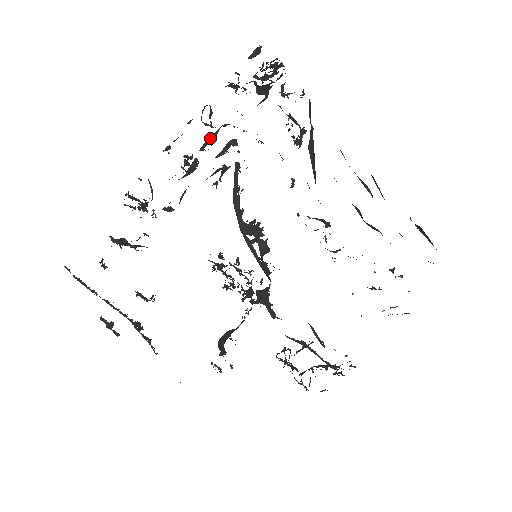
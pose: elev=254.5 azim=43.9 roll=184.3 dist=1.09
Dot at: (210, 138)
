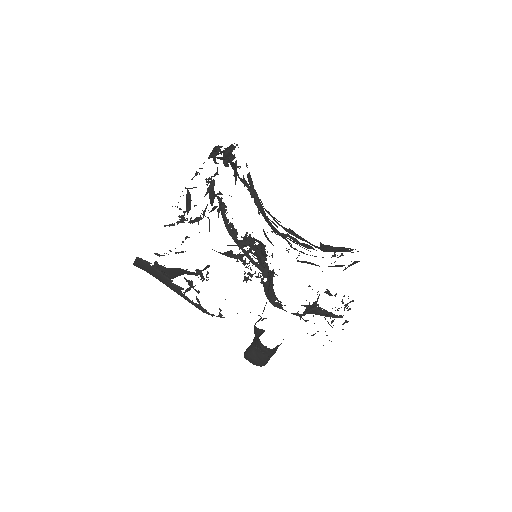
Dot at: (214, 175)
